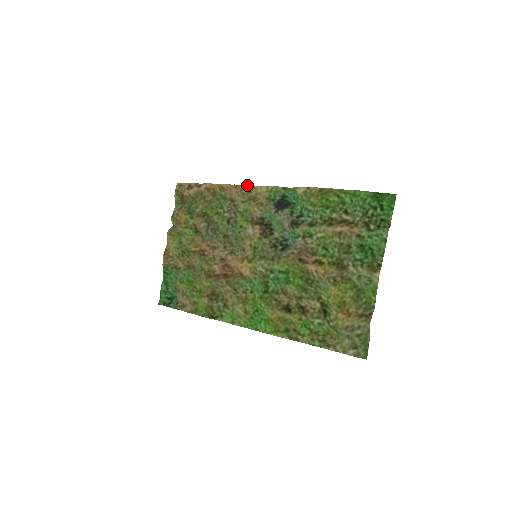
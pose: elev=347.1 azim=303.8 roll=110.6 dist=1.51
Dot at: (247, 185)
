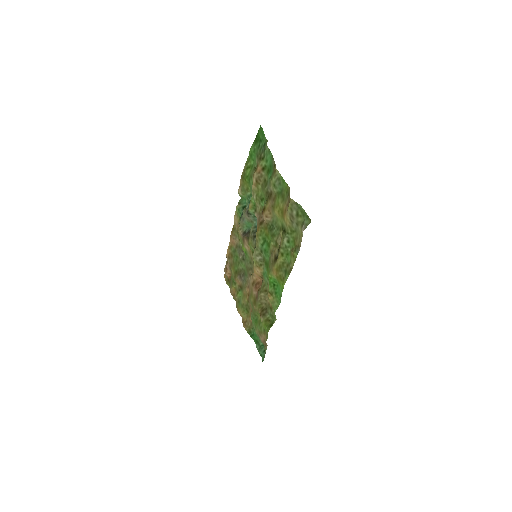
Dot at: (232, 228)
